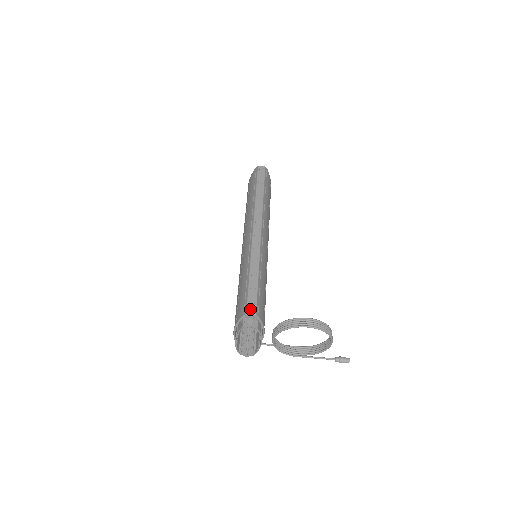
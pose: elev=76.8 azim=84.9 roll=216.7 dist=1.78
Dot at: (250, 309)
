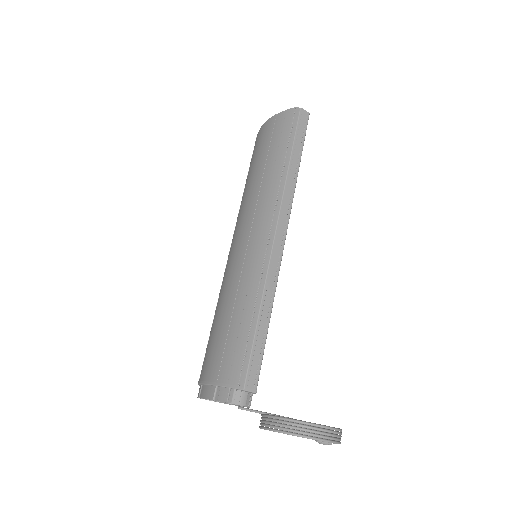
Dot at: (249, 380)
